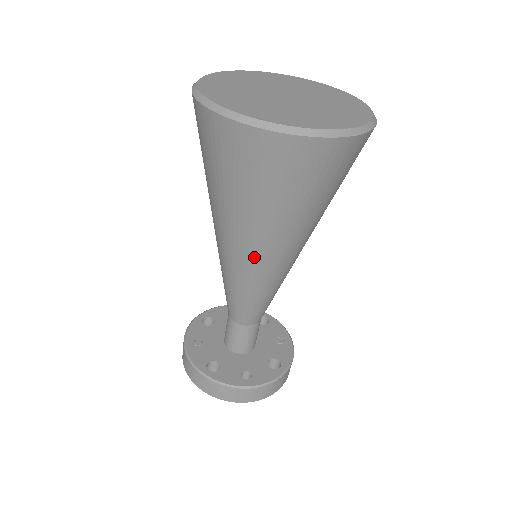
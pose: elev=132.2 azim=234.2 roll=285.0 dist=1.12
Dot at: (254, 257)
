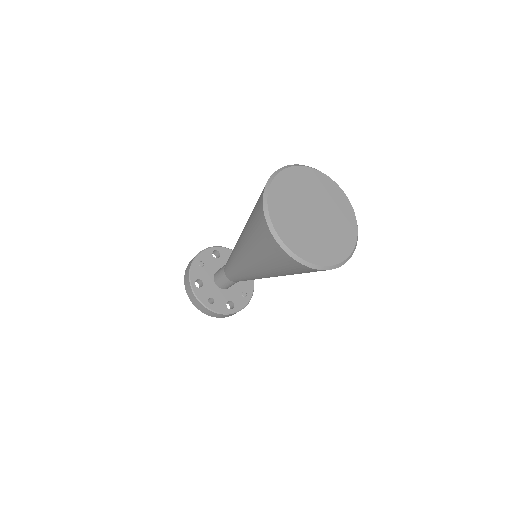
Dot at: (247, 265)
